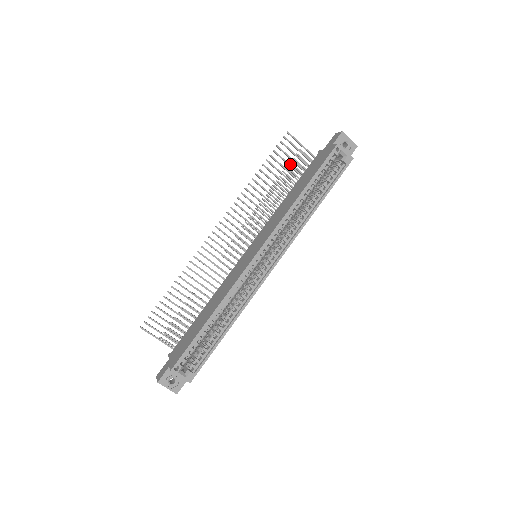
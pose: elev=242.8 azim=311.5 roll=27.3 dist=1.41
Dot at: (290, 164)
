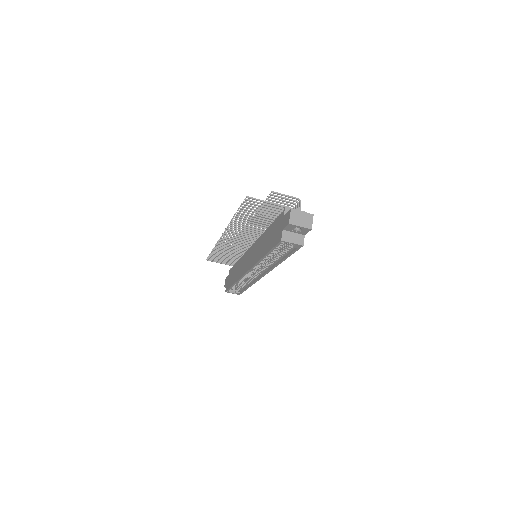
Dot at: (267, 199)
